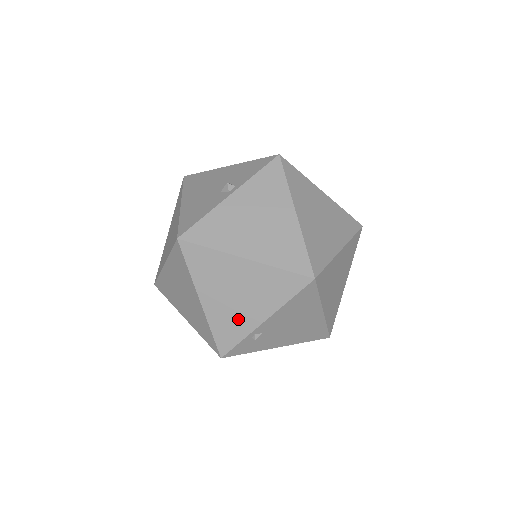
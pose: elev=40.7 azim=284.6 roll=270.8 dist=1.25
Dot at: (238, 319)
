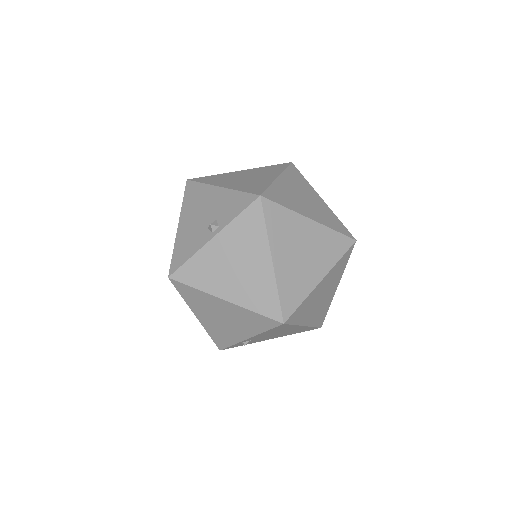
Dot at: (227, 333)
